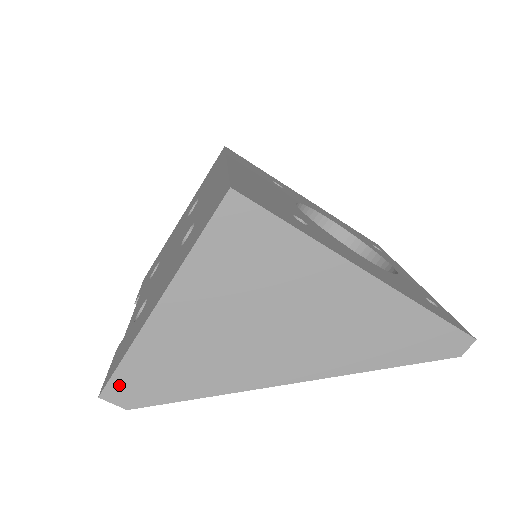
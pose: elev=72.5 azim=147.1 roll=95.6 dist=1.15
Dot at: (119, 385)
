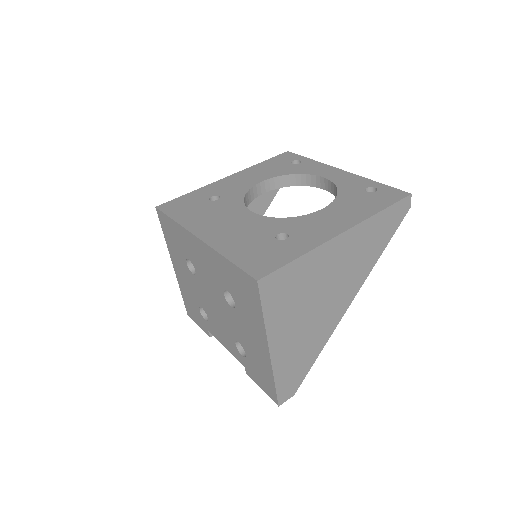
Dot at: (283, 393)
